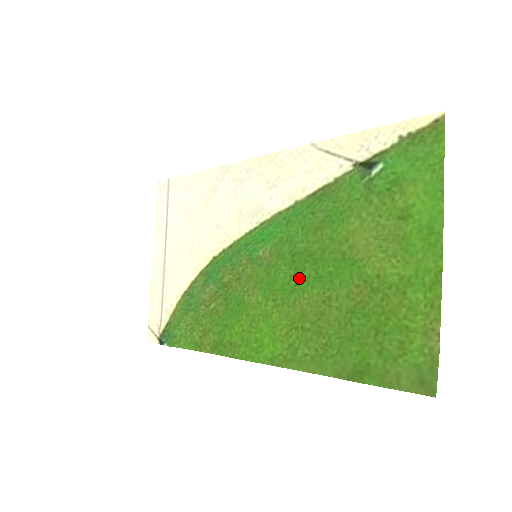
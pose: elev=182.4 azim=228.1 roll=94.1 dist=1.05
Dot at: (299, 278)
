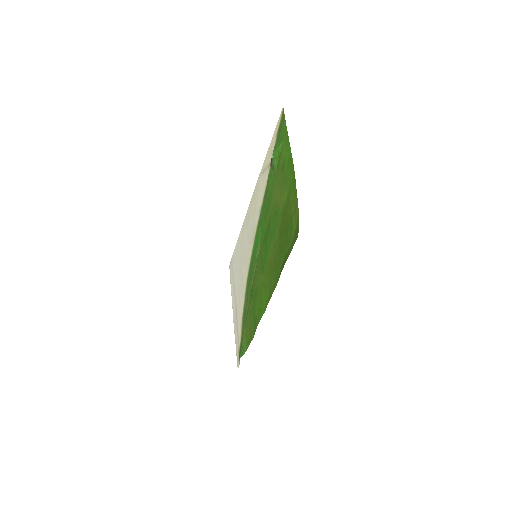
Dot at: (267, 246)
